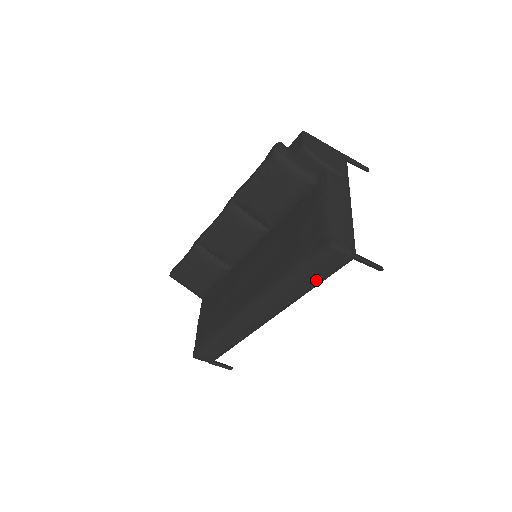
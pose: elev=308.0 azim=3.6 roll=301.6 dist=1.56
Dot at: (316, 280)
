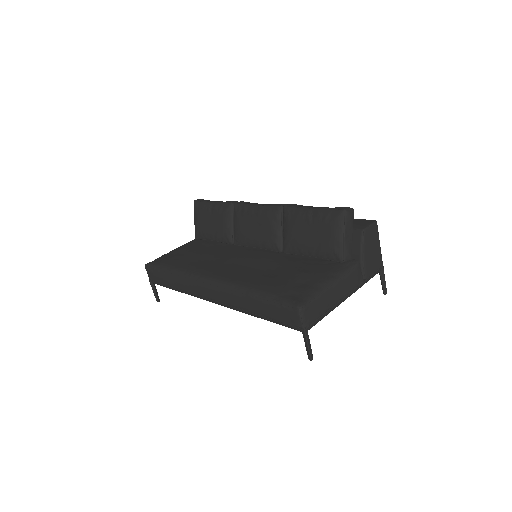
Dot at: (267, 315)
